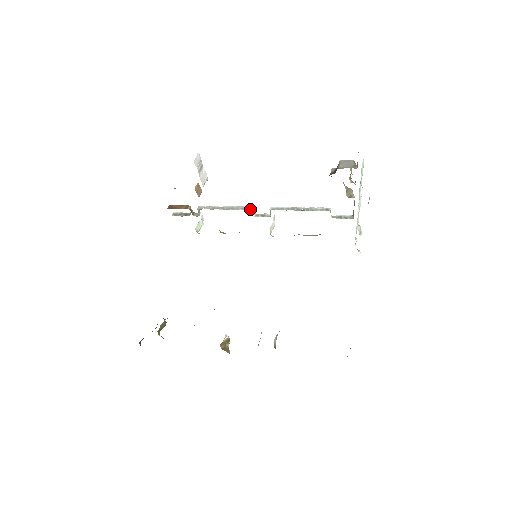
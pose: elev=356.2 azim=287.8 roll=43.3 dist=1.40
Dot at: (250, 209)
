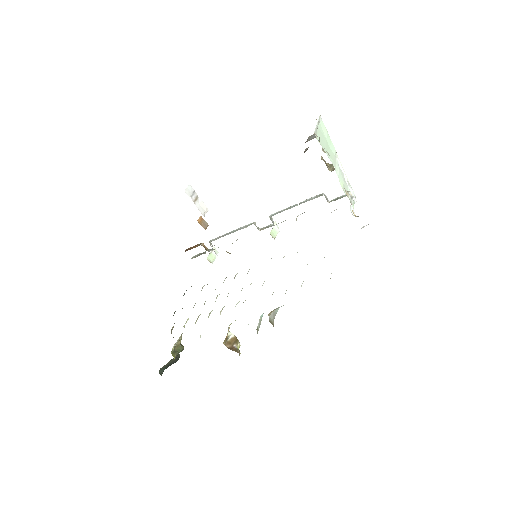
Dot at: occluded
